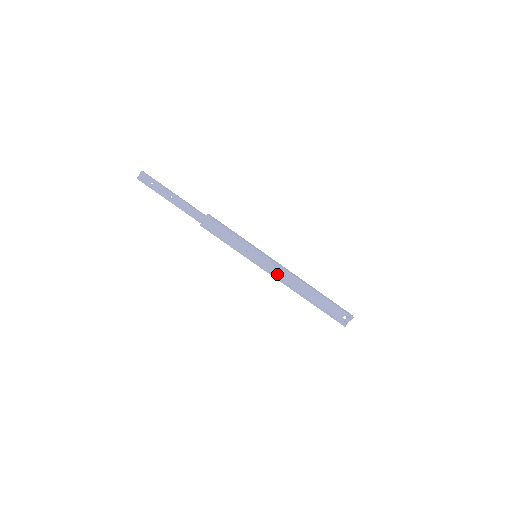
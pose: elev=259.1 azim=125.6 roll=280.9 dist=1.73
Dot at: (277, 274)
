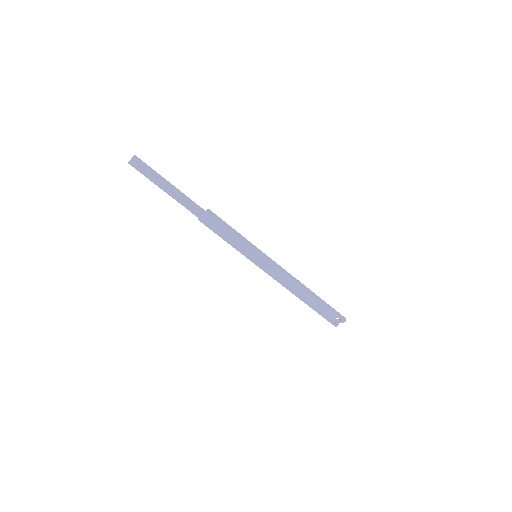
Dot at: (276, 276)
